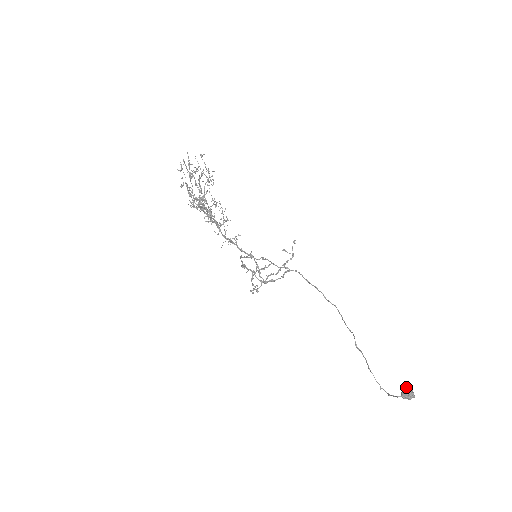
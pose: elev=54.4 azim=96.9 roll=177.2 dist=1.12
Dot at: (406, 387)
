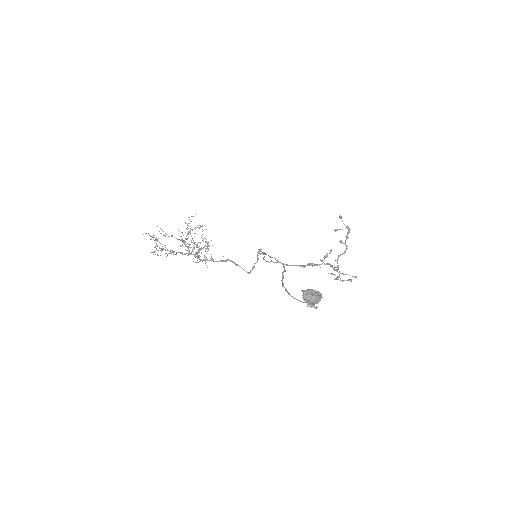
Dot at: occluded
